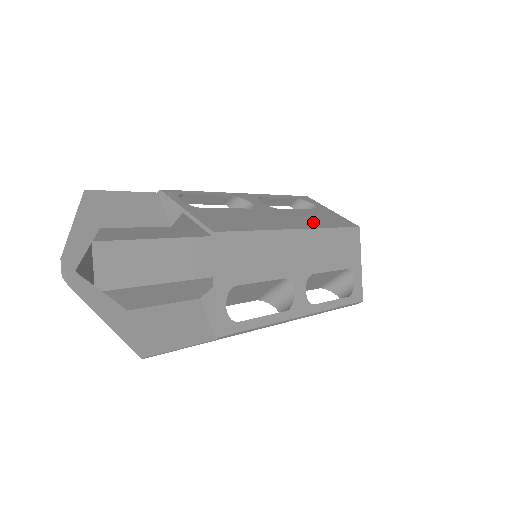
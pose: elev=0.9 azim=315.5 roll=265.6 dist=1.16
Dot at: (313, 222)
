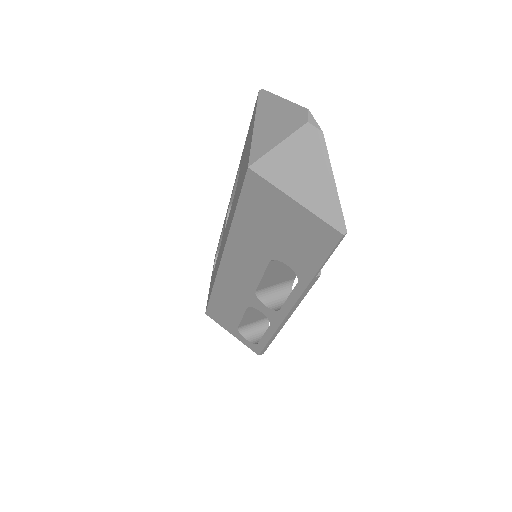
Dot at: occluded
